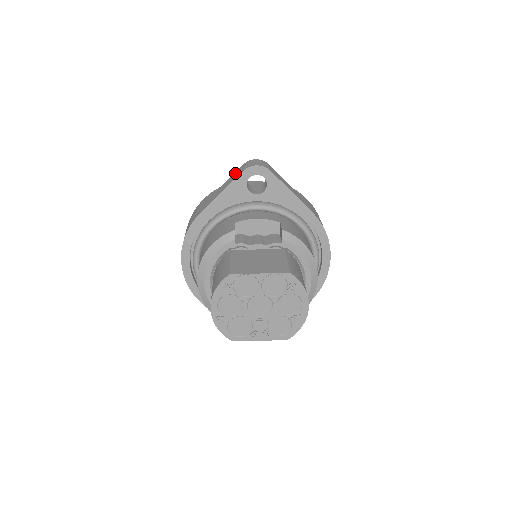
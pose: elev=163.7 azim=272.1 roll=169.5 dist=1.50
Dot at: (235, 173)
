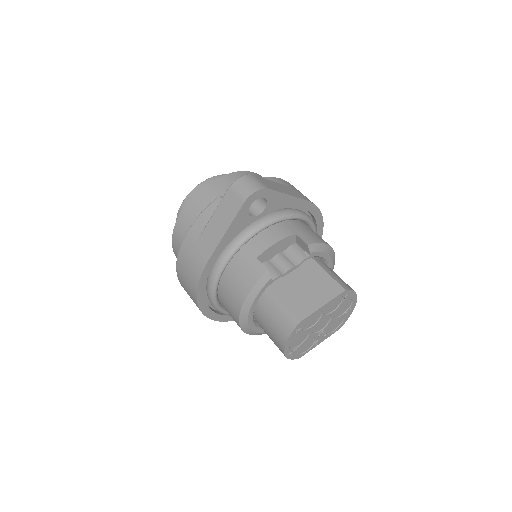
Dot at: (226, 202)
